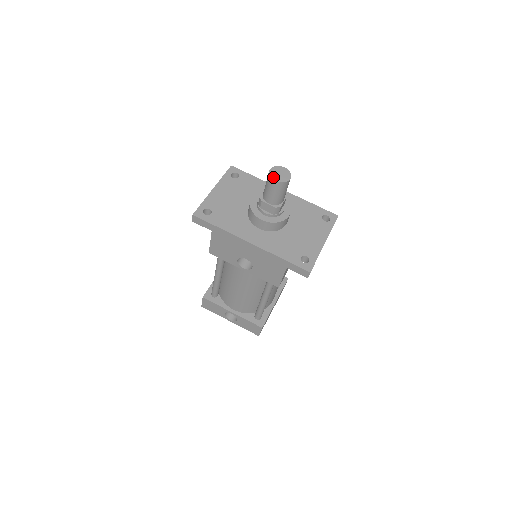
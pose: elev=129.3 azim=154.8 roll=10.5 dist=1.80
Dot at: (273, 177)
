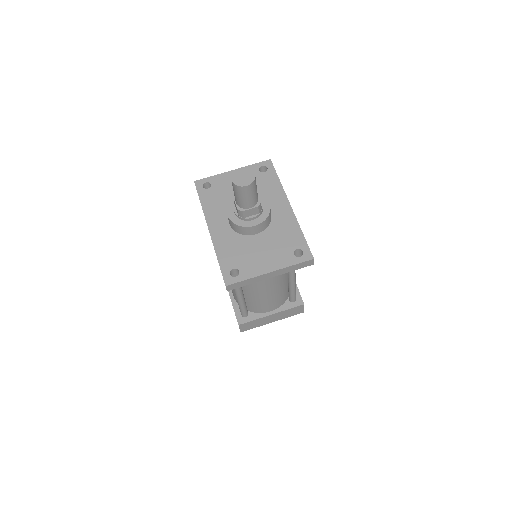
Dot at: (233, 176)
